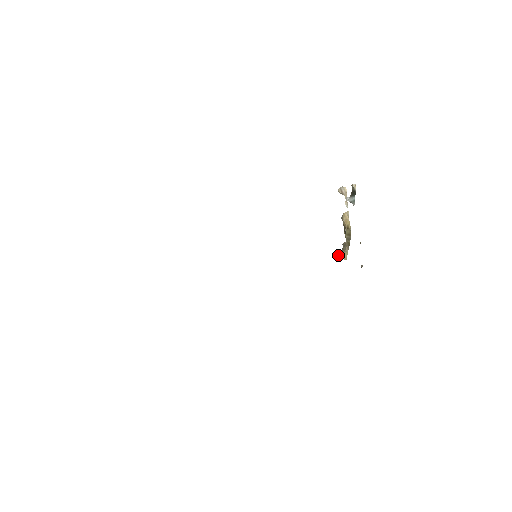
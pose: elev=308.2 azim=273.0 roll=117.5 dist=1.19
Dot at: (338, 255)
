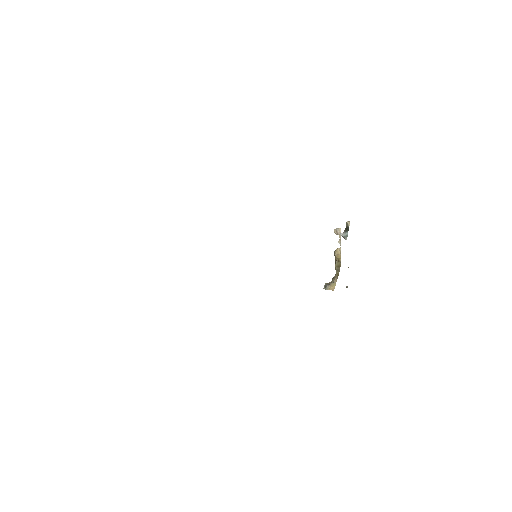
Dot at: (327, 285)
